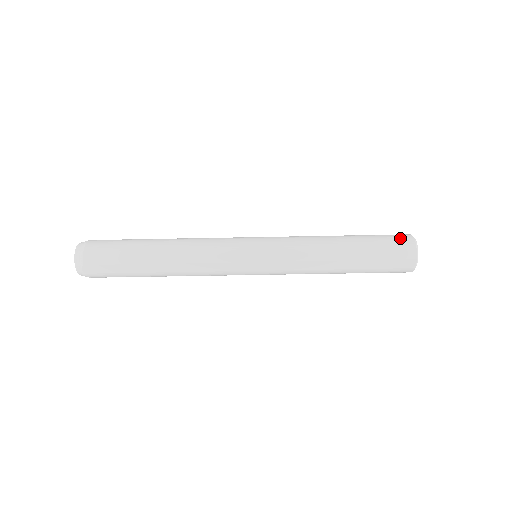
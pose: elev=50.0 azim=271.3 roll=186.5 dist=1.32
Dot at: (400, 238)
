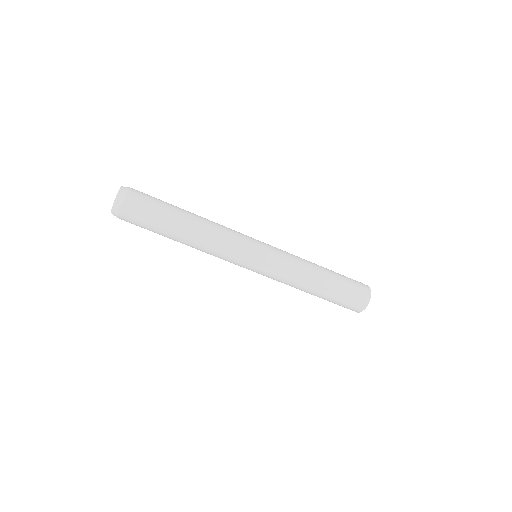
Dot at: (361, 285)
